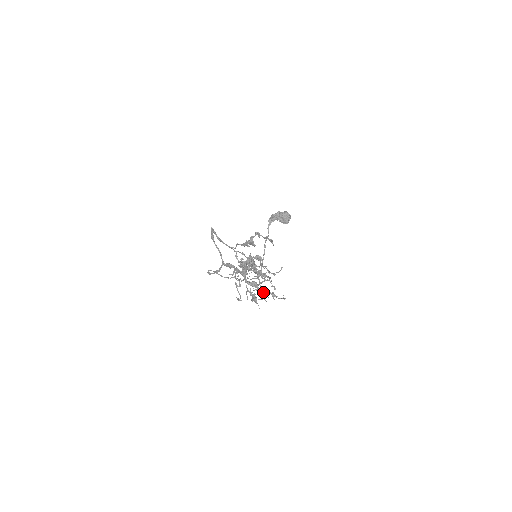
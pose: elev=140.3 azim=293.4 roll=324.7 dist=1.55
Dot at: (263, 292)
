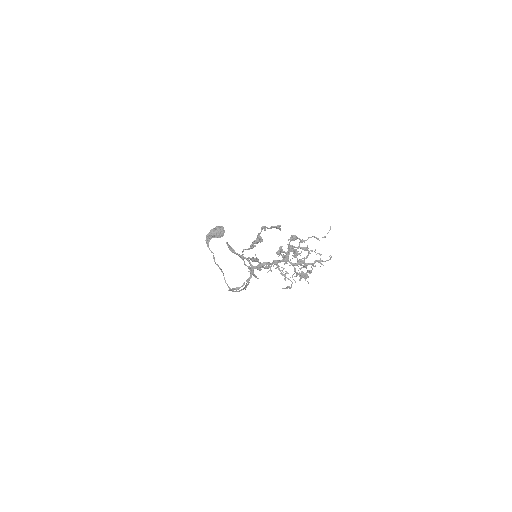
Dot at: occluded
